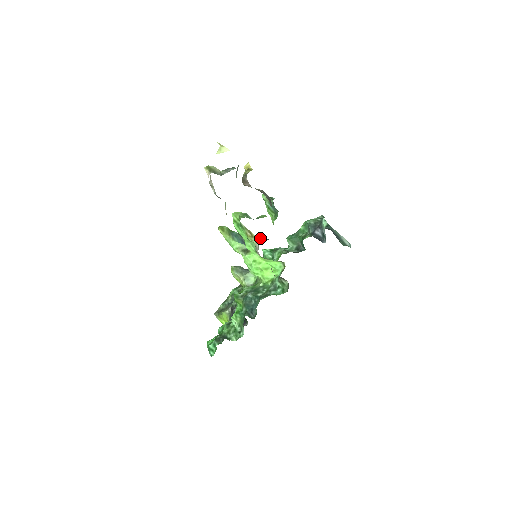
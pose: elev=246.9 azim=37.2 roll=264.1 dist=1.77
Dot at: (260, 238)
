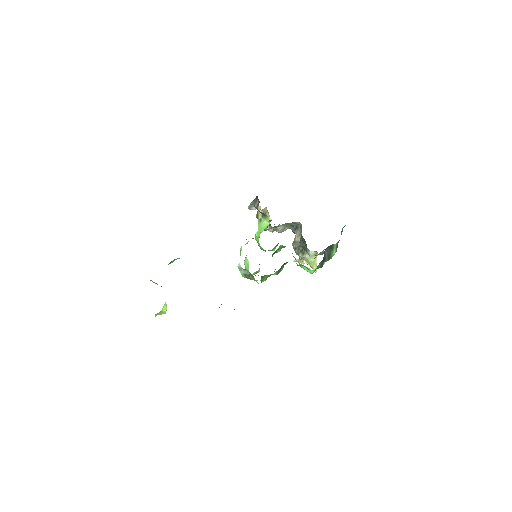
Dot at: occluded
